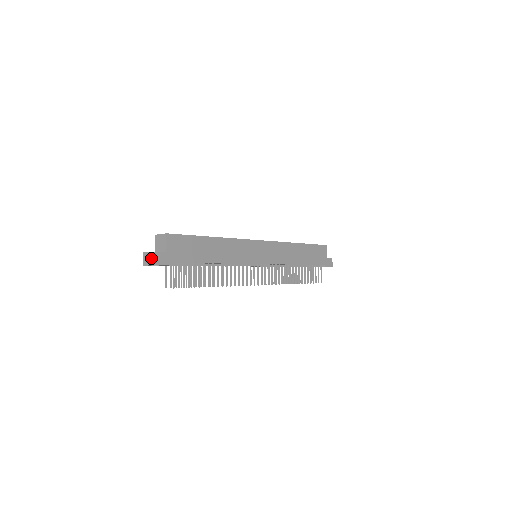
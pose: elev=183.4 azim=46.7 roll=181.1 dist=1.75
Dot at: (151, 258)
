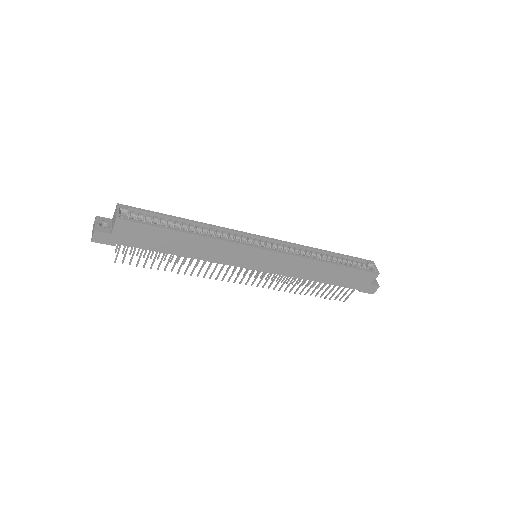
Dot at: (93, 231)
